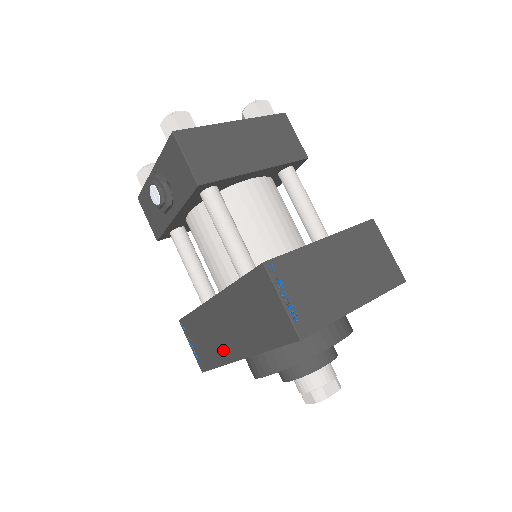
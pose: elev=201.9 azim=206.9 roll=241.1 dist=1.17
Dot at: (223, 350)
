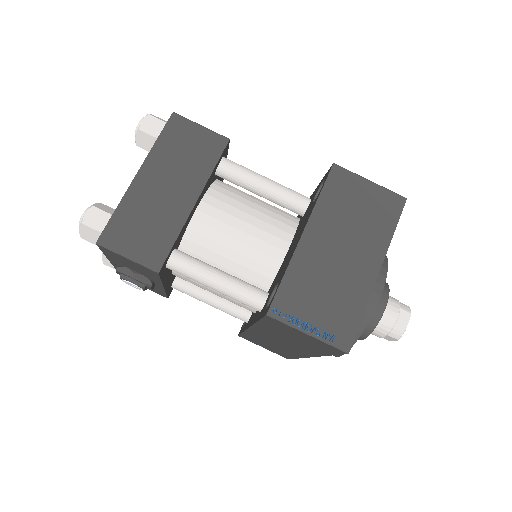
Dot at: (291, 352)
